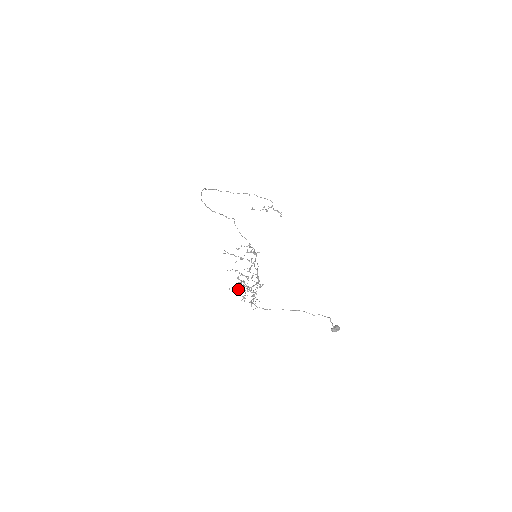
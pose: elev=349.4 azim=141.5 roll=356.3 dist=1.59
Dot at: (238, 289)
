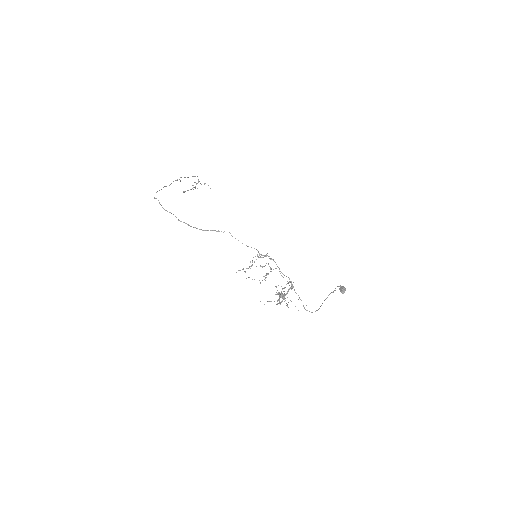
Dot at: occluded
